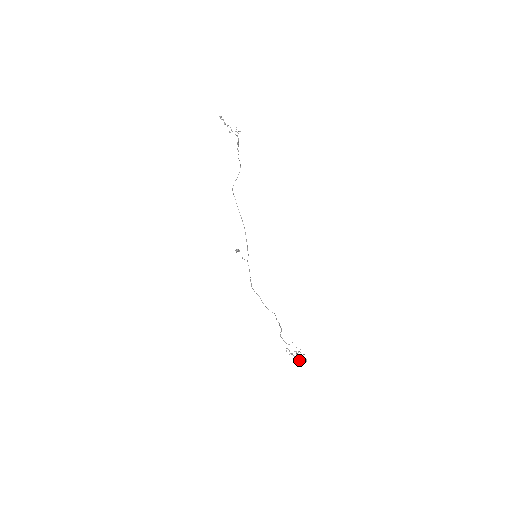
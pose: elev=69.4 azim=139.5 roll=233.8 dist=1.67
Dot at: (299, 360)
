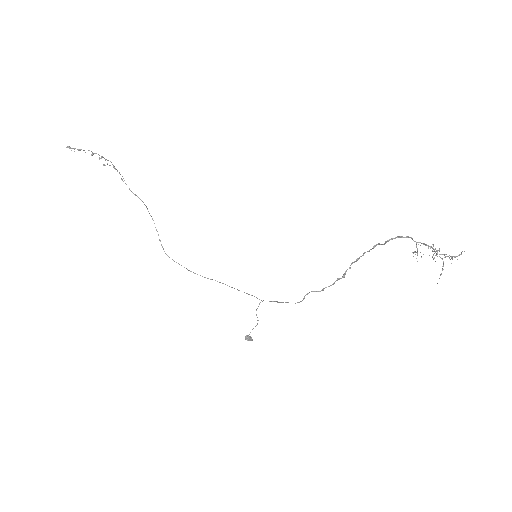
Dot at: (454, 257)
